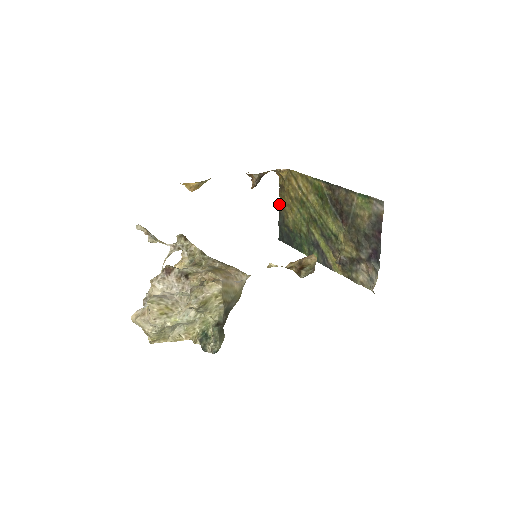
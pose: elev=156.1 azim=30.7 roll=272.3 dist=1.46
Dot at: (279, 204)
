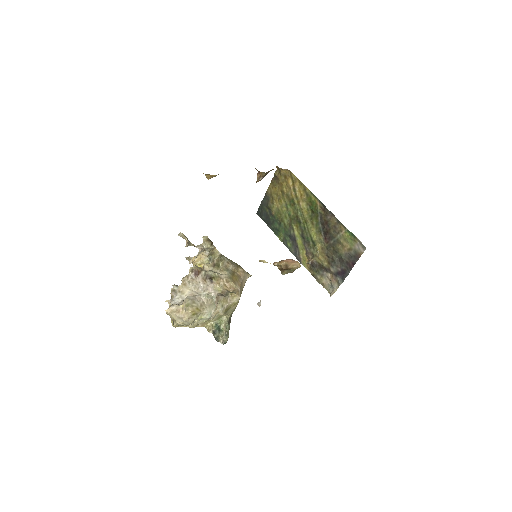
Dot at: (268, 188)
